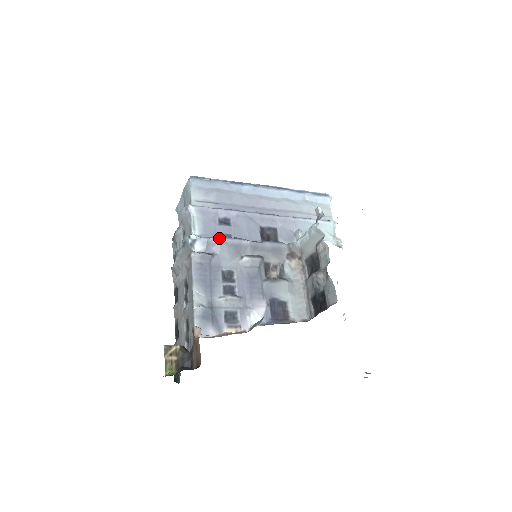
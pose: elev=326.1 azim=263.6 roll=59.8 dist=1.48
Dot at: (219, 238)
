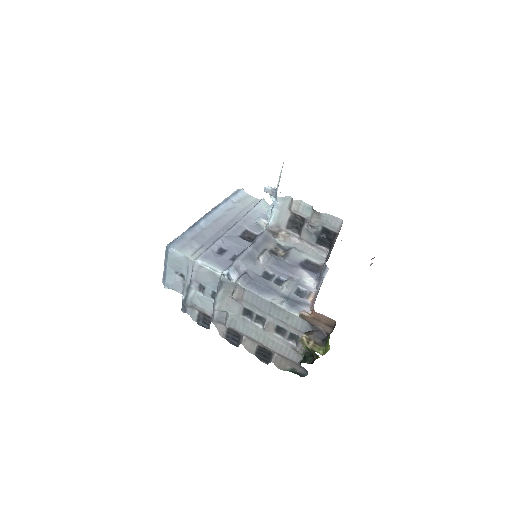
Dot at: (237, 260)
